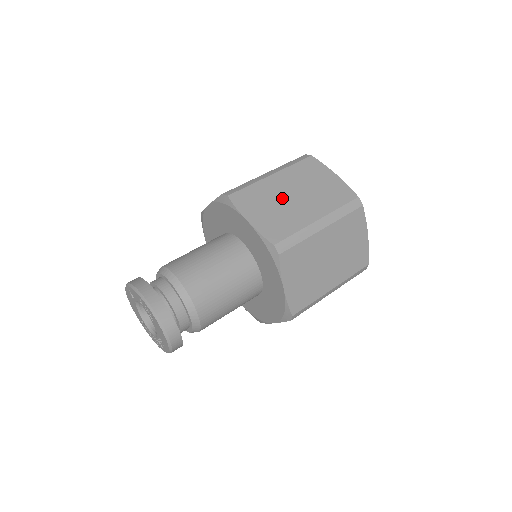
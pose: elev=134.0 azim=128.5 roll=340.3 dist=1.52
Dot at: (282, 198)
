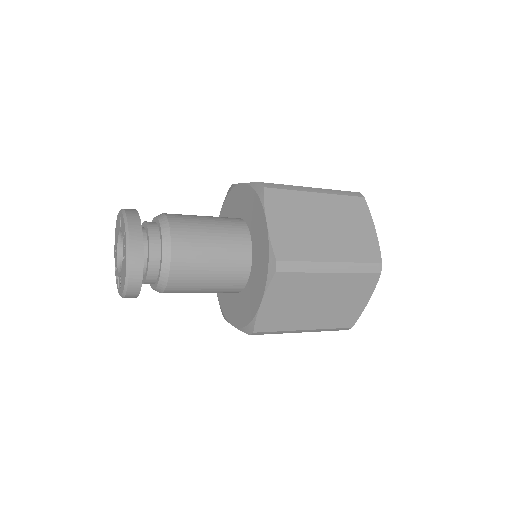
Dot at: (312, 221)
